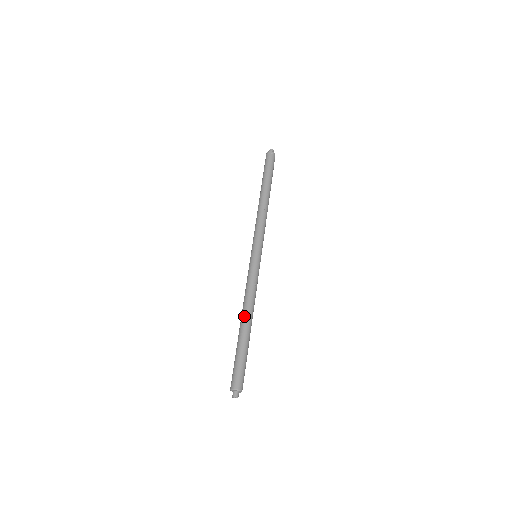
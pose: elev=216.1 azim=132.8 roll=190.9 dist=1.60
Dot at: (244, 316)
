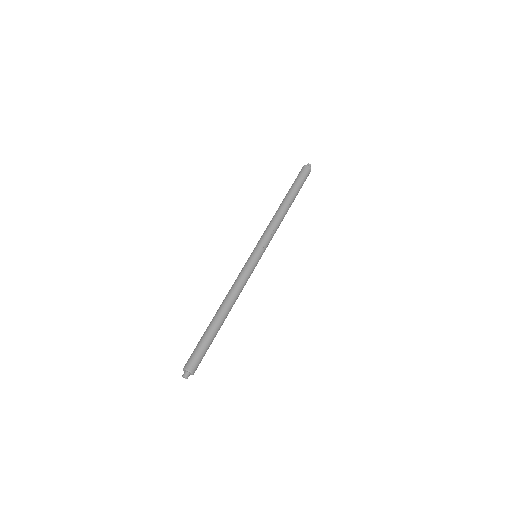
Dot at: (221, 306)
